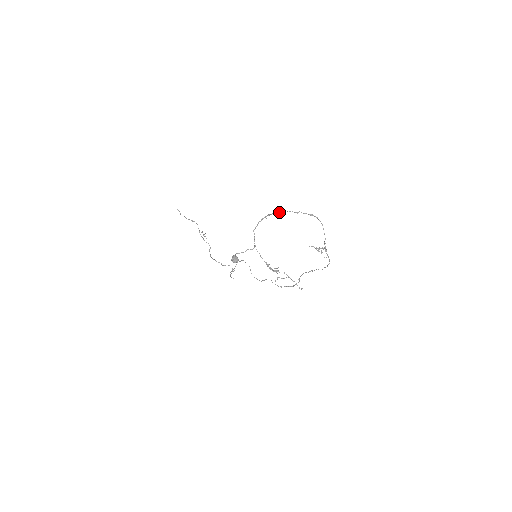
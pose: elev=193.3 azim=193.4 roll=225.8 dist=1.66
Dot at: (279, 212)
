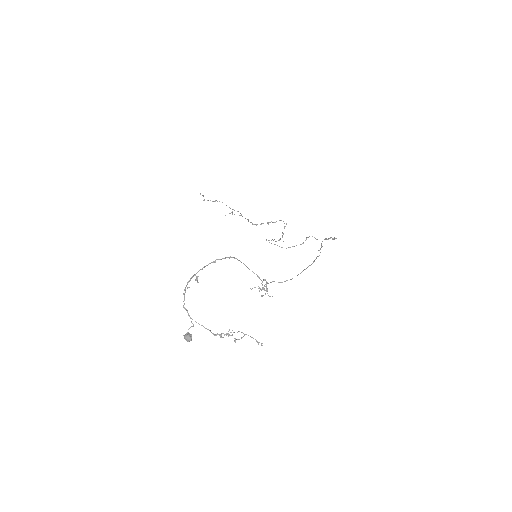
Dot at: occluded
